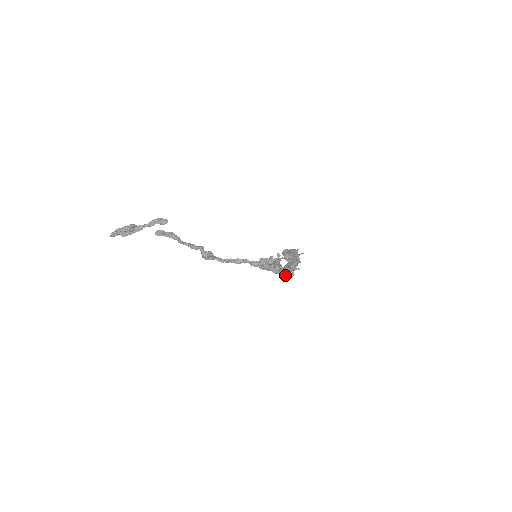
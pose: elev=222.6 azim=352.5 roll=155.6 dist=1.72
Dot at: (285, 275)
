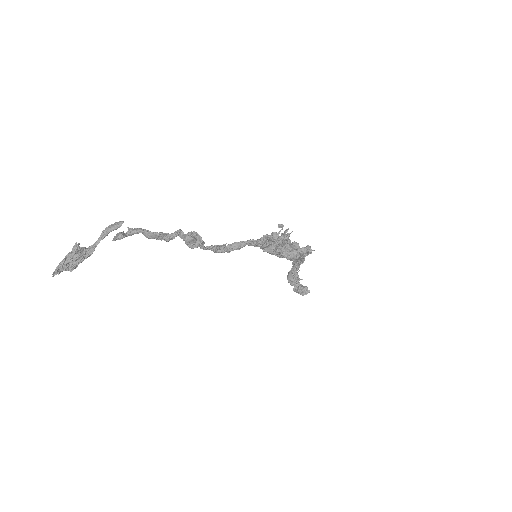
Dot at: (301, 249)
